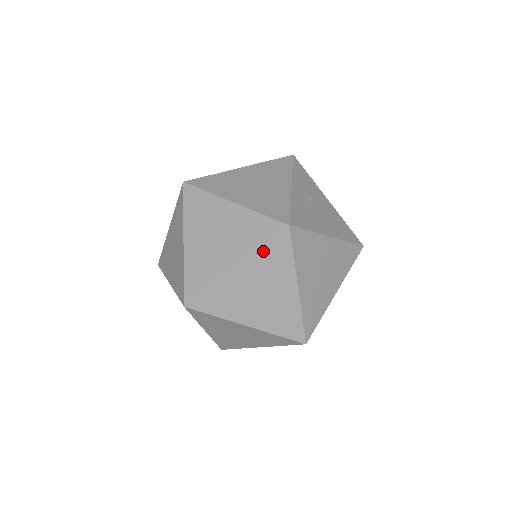
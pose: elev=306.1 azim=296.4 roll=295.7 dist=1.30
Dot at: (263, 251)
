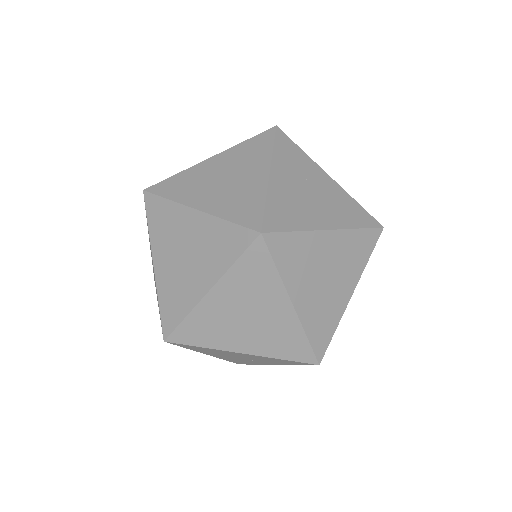
Dot at: (277, 152)
